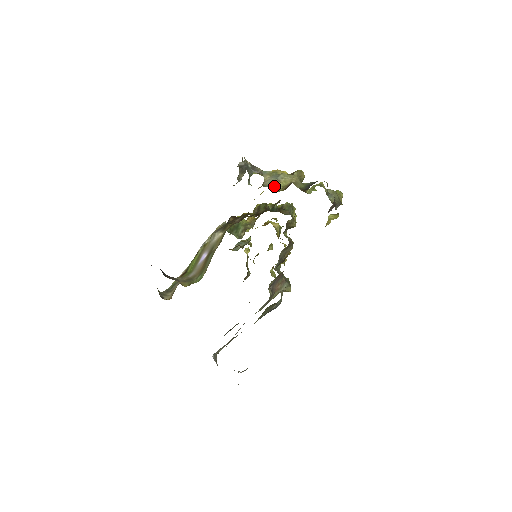
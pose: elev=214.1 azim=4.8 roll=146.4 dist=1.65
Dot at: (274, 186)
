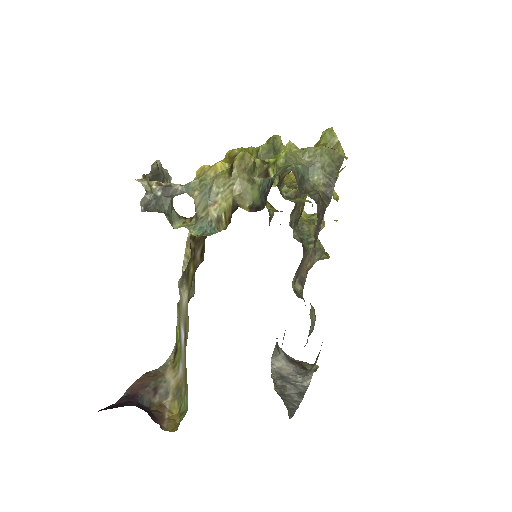
Dot at: (211, 220)
